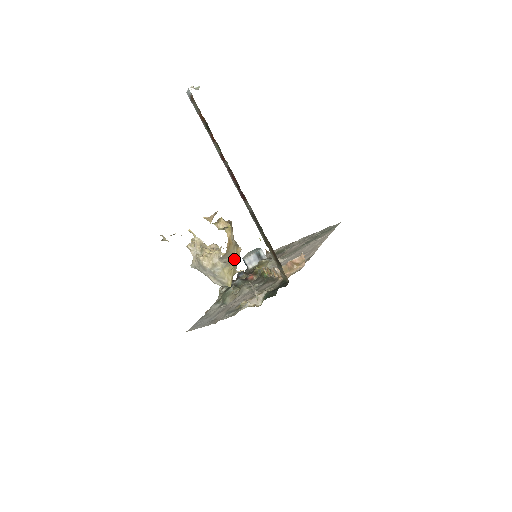
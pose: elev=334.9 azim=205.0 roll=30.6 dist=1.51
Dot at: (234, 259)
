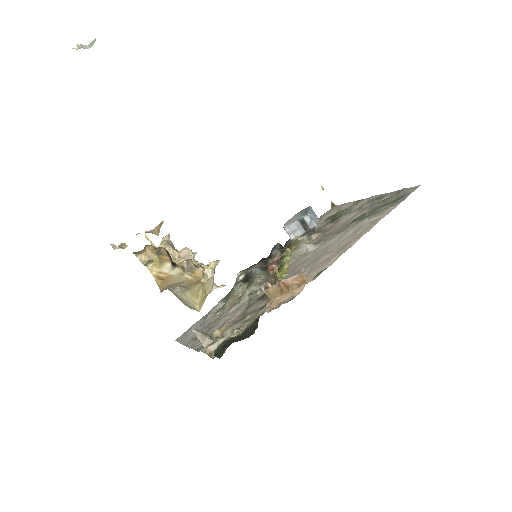
Dot at: (195, 282)
